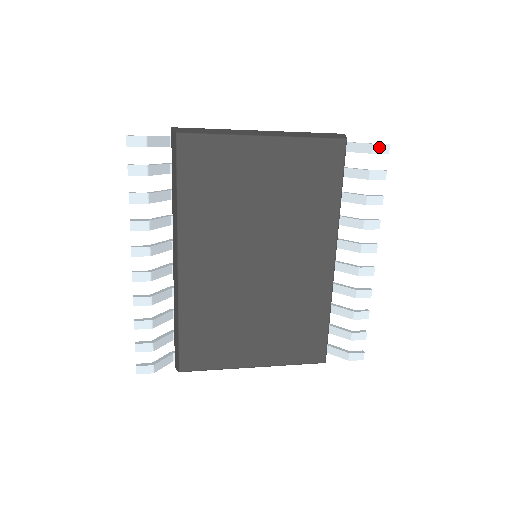
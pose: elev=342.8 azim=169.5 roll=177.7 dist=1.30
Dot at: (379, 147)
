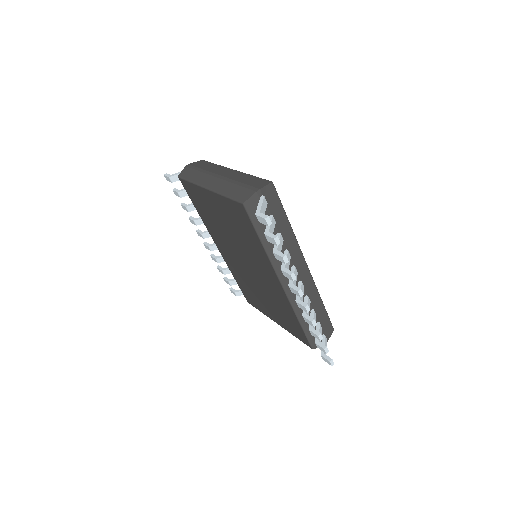
Dot at: (260, 218)
